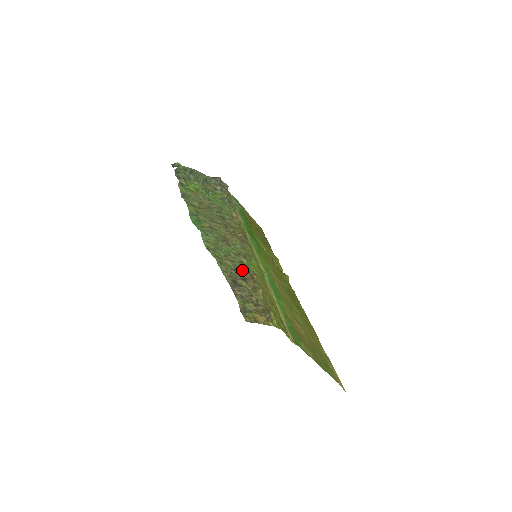
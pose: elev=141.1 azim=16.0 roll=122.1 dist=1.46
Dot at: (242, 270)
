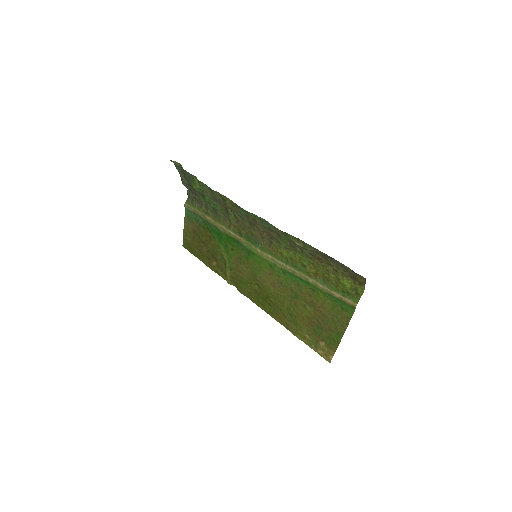
Dot at: (313, 252)
